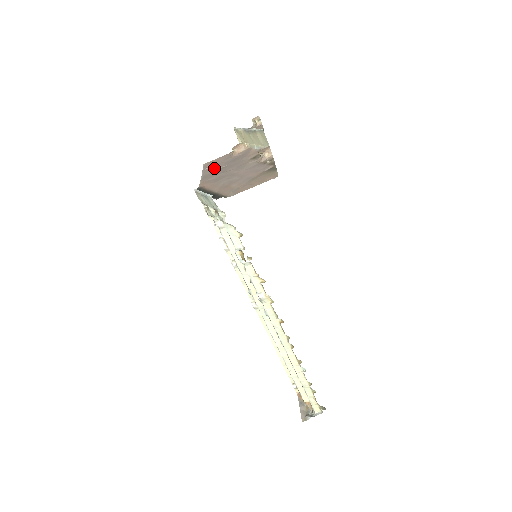
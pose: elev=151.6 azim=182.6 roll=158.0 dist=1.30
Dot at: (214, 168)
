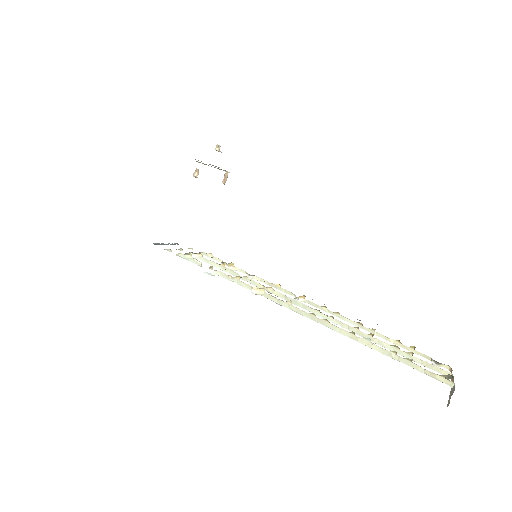
Dot at: occluded
